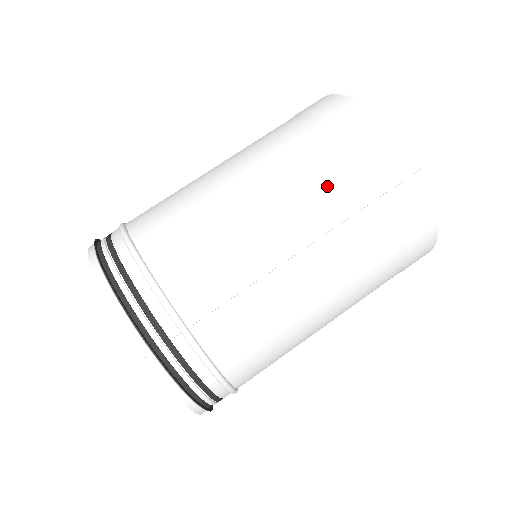
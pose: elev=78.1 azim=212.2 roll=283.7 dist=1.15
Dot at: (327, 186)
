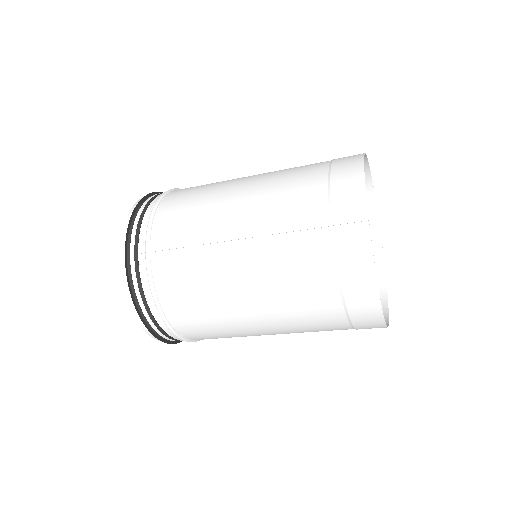
Dot at: (289, 203)
